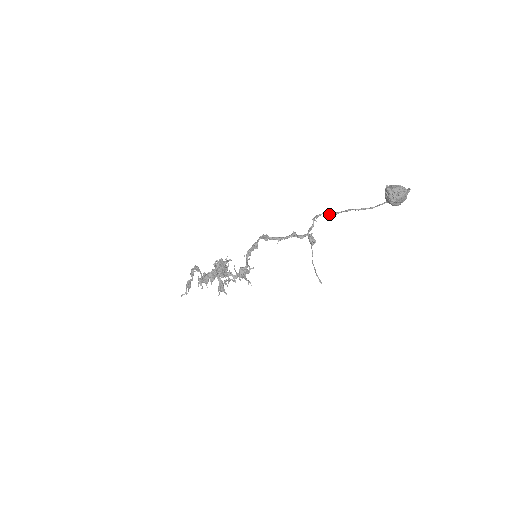
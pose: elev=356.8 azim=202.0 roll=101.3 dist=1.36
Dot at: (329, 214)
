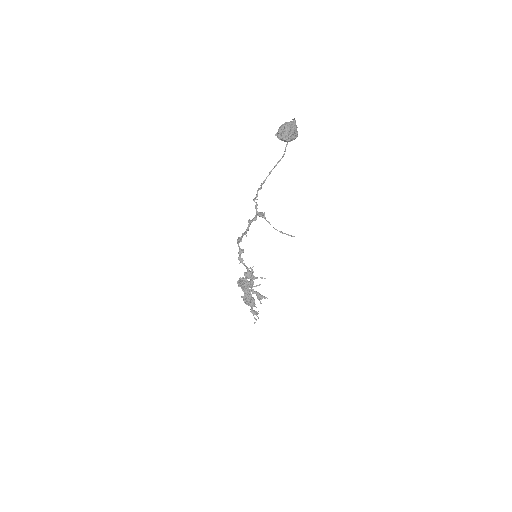
Dot at: (260, 187)
